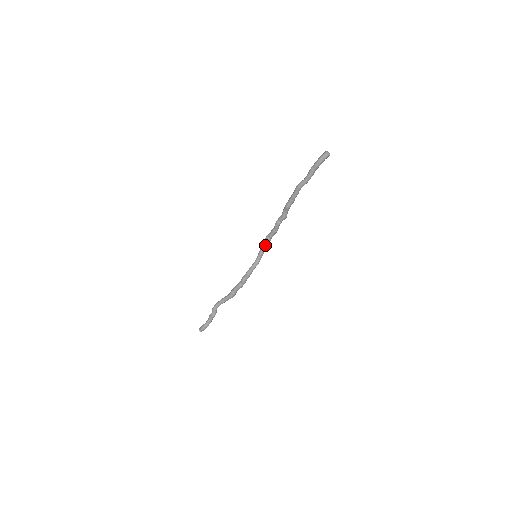
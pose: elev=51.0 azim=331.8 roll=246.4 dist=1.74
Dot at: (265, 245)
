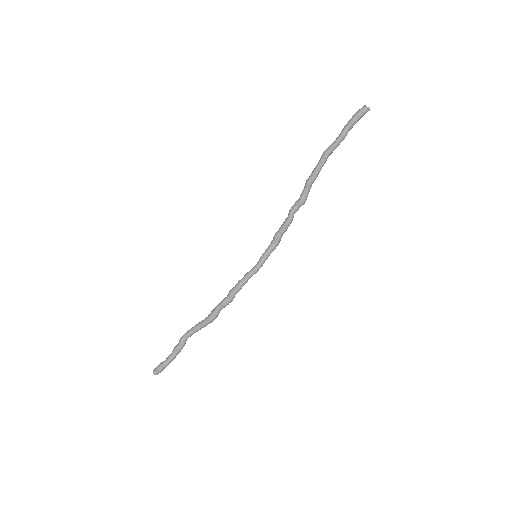
Dot at: (271, 244)
